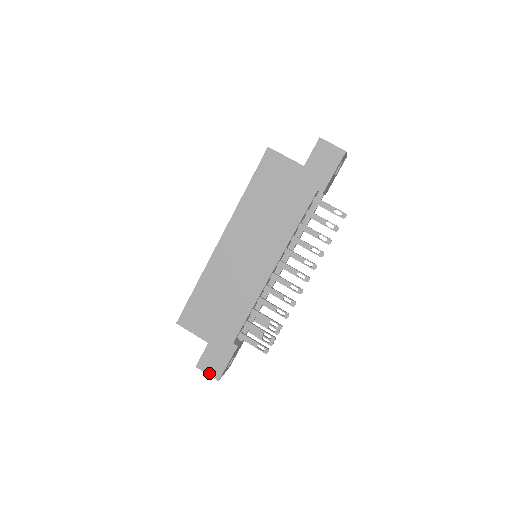
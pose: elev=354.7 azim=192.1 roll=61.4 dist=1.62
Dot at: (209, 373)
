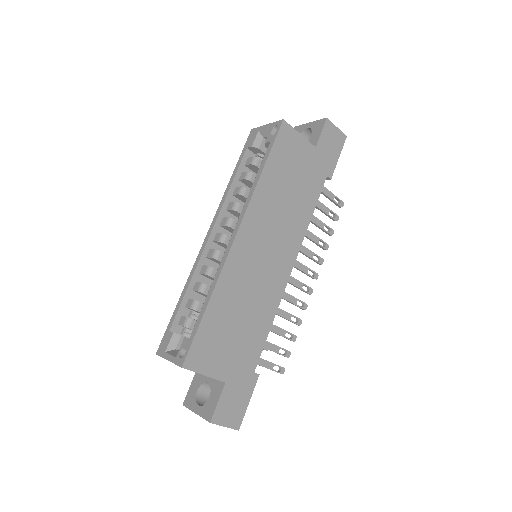
Dot at: (227, 424)
